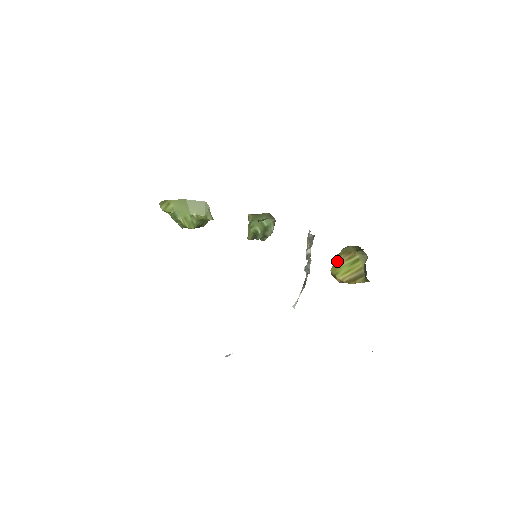
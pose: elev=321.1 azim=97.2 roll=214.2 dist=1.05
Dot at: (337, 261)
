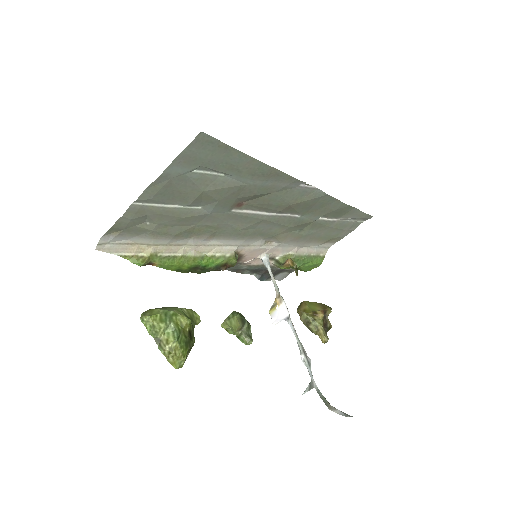
Dot at: (303, 311)
